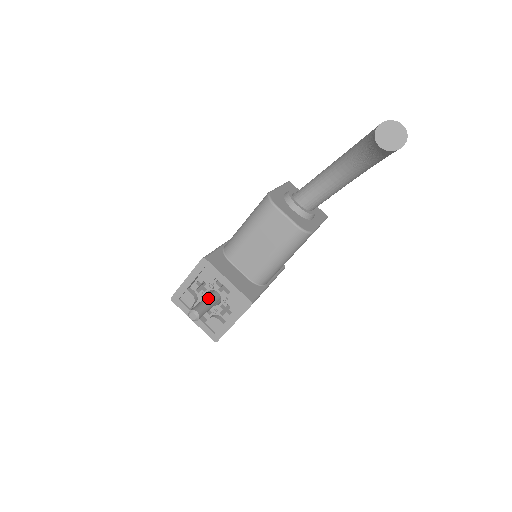
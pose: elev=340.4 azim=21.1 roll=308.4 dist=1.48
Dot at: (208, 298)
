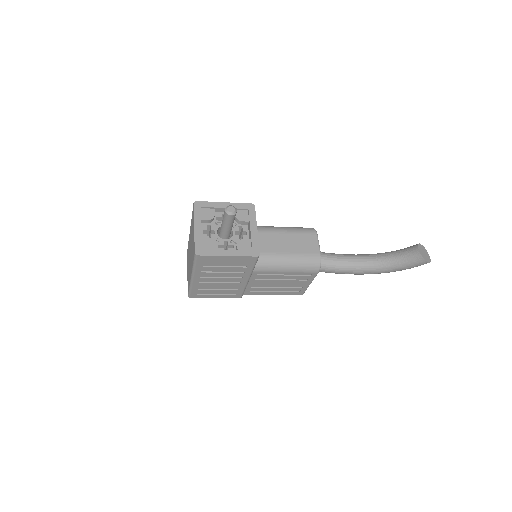
Dot at: occluded
